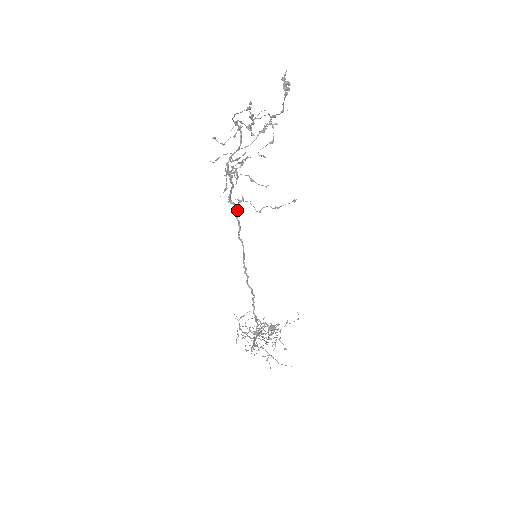
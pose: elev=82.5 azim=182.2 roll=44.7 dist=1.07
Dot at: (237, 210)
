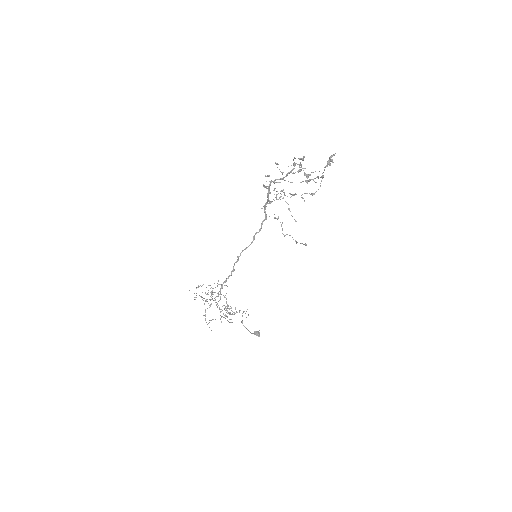
Dot at: (266, 219)
